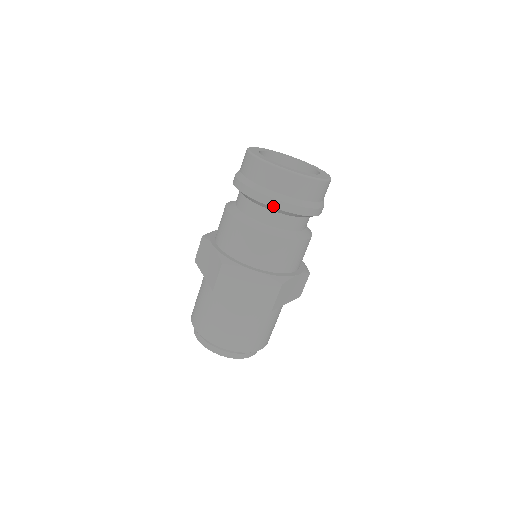
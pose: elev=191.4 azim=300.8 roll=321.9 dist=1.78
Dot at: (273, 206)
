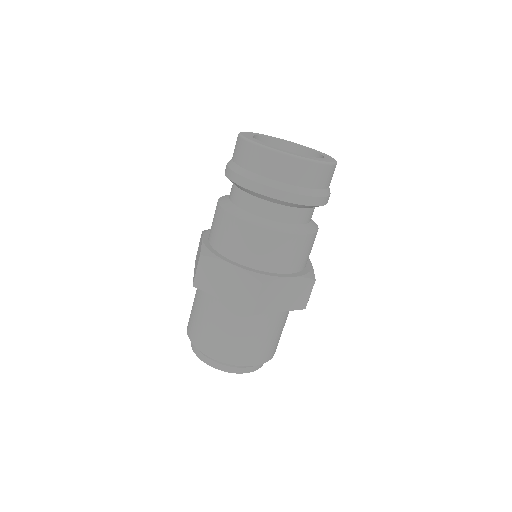
Dot at: (252, 189)
